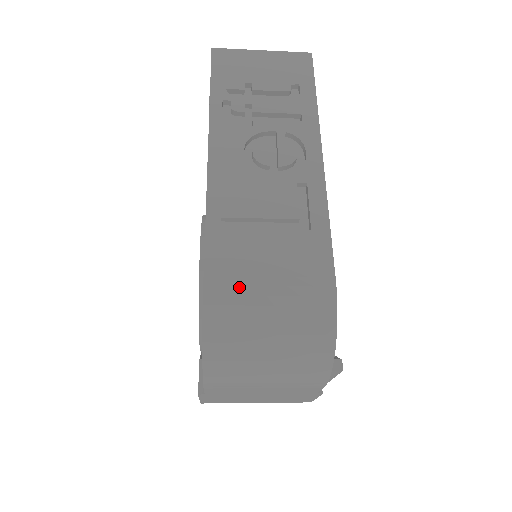
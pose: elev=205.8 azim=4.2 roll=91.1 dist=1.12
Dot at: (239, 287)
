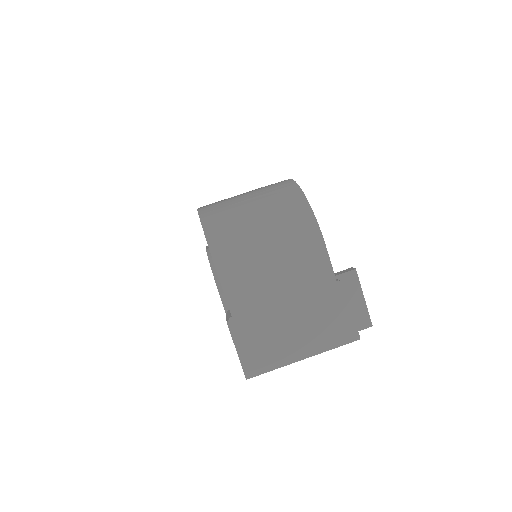
Dot at: (222, 201)
